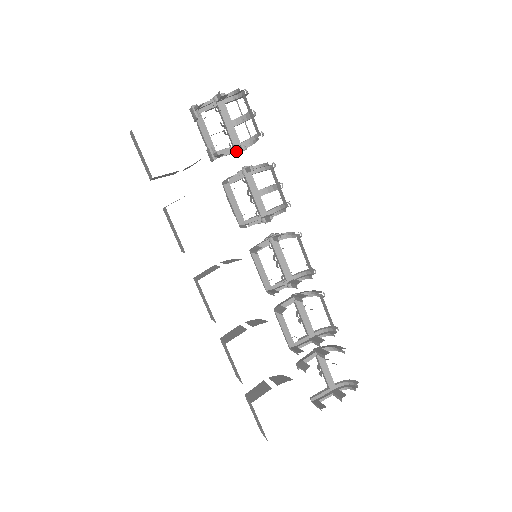
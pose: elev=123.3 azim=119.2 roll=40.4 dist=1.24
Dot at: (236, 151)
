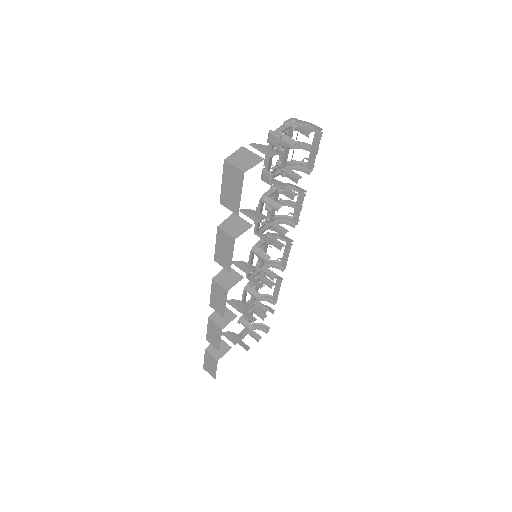
Dot at: (285, 176)
